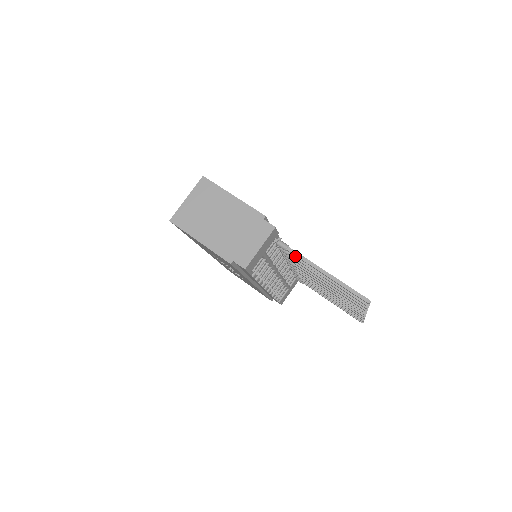
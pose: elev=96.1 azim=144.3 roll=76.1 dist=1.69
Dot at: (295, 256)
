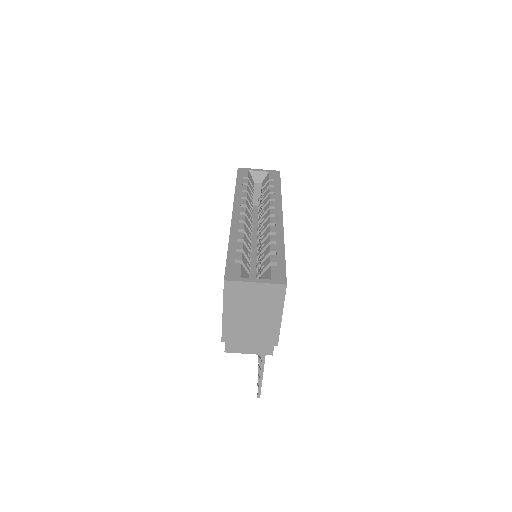
Dot at: occluded
